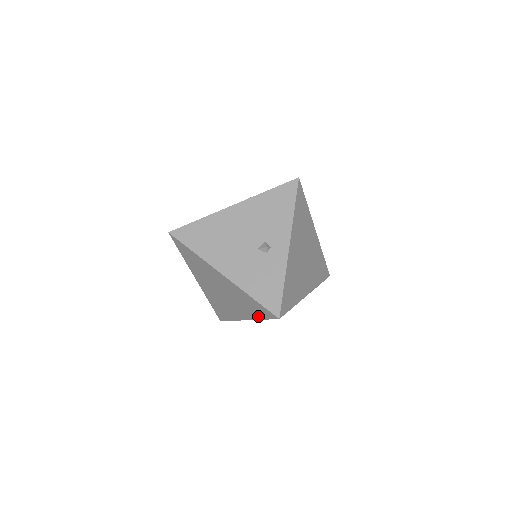
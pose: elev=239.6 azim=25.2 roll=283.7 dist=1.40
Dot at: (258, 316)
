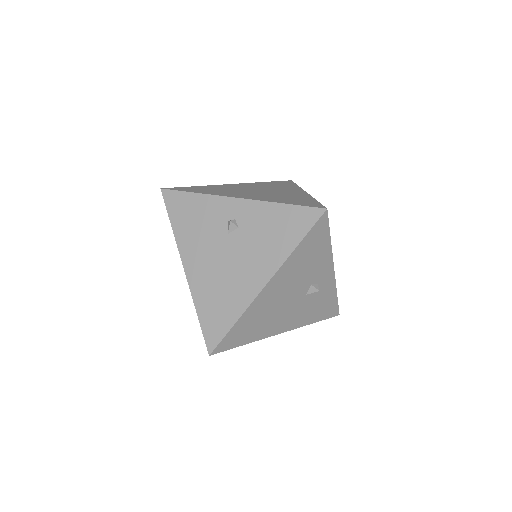
Dot at: occluded
